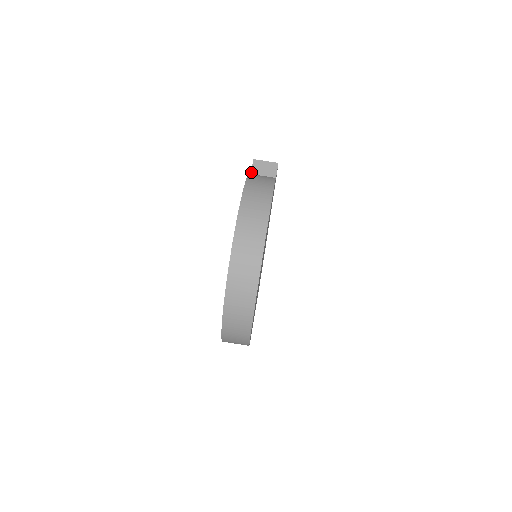
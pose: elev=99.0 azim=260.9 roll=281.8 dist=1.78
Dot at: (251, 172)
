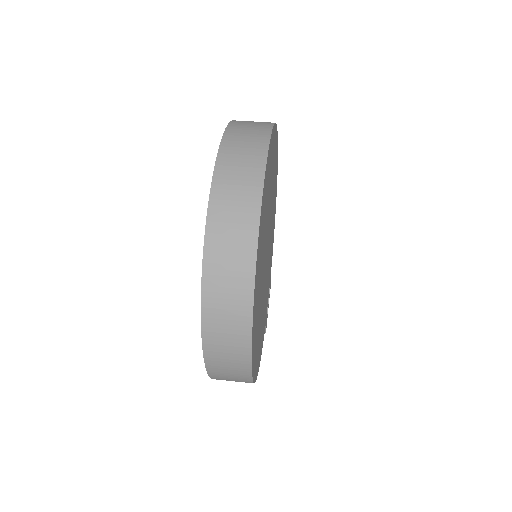
Dot at: occluded
